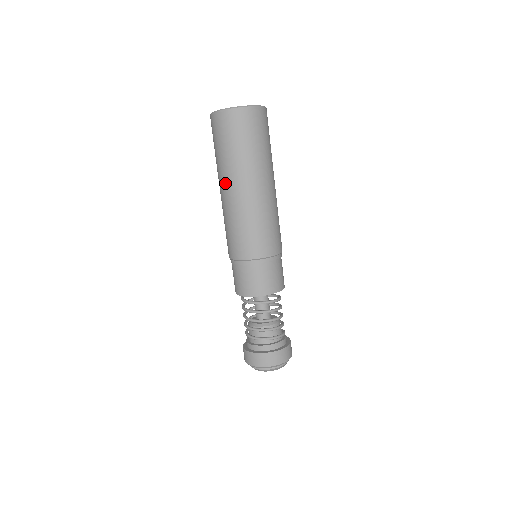
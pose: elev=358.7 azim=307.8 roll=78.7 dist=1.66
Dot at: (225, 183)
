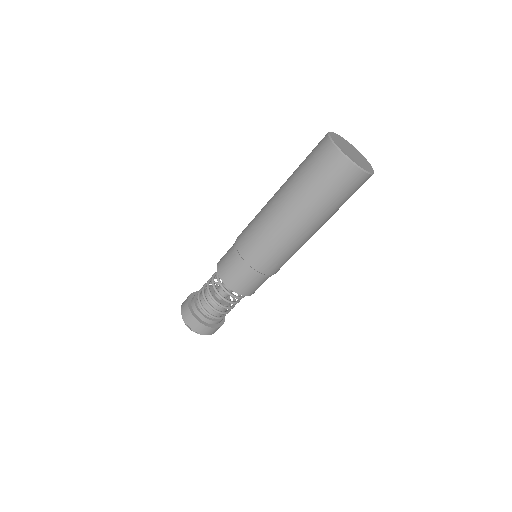
Dot at: (281, 190)
